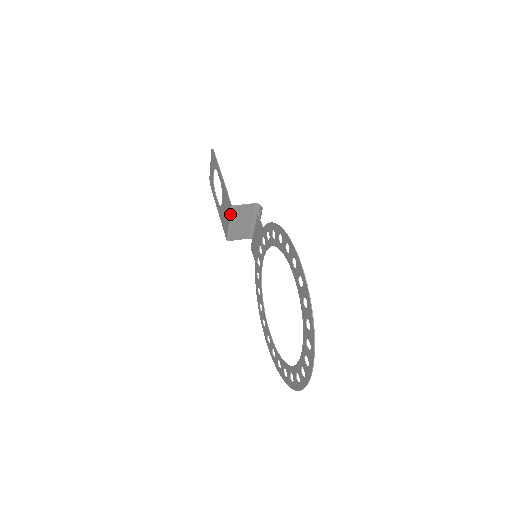
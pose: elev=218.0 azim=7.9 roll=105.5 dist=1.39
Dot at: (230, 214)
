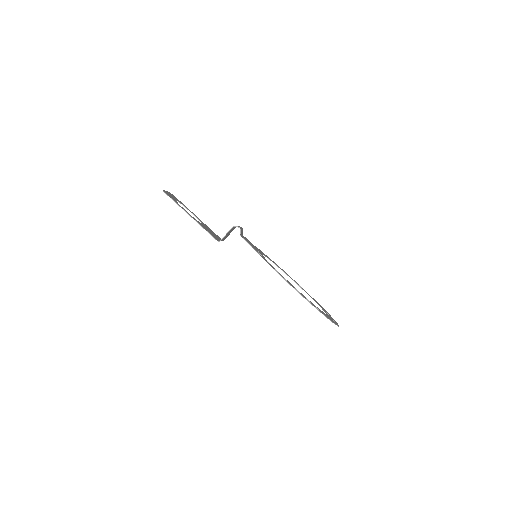
Dot at: occluded
